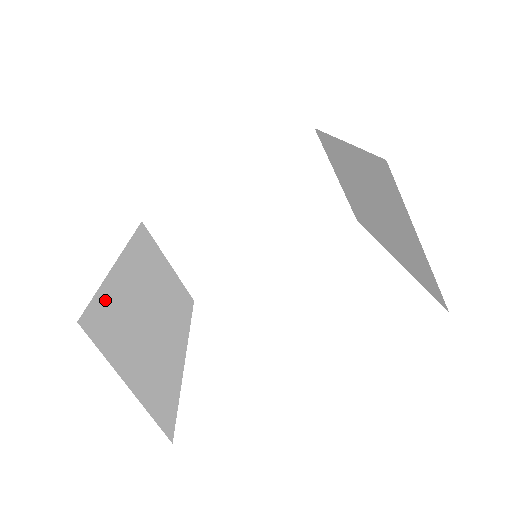
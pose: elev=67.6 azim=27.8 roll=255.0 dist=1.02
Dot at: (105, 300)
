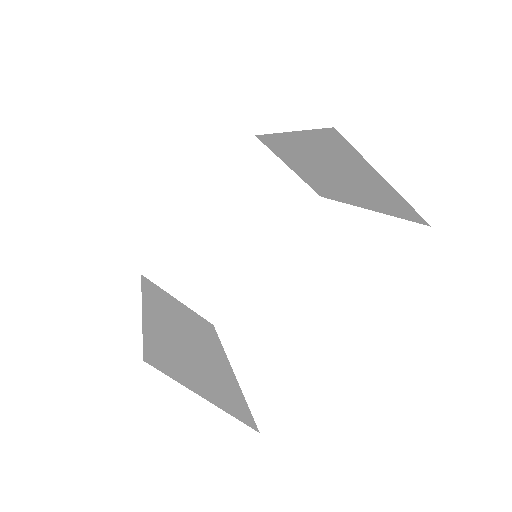
Dot at: (152, 340)
